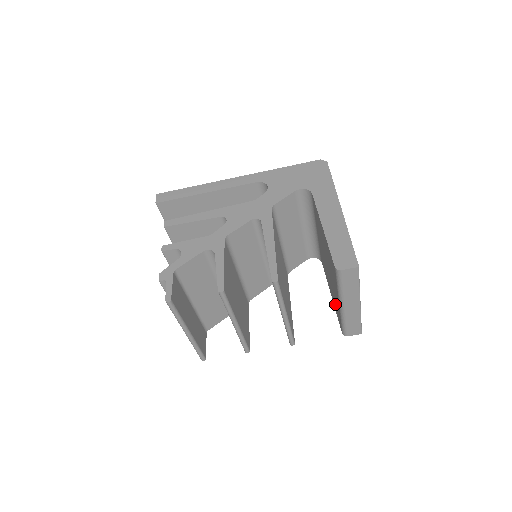
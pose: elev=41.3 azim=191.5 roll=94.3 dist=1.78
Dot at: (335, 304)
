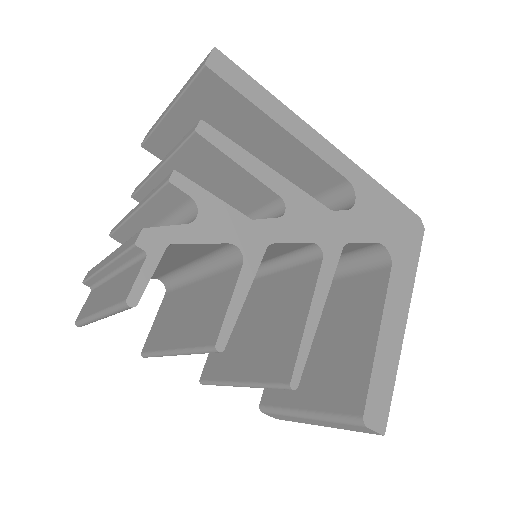
Dot at: occluded
